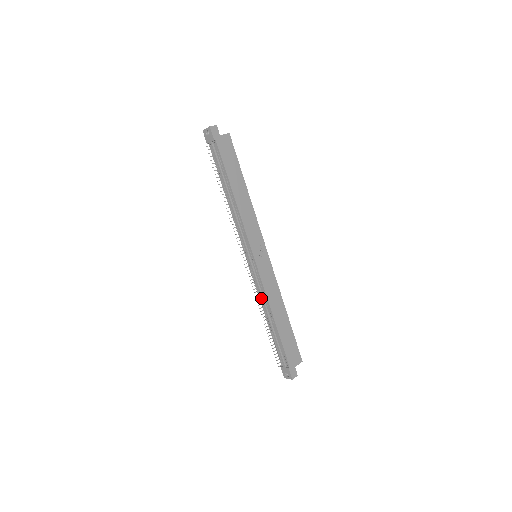
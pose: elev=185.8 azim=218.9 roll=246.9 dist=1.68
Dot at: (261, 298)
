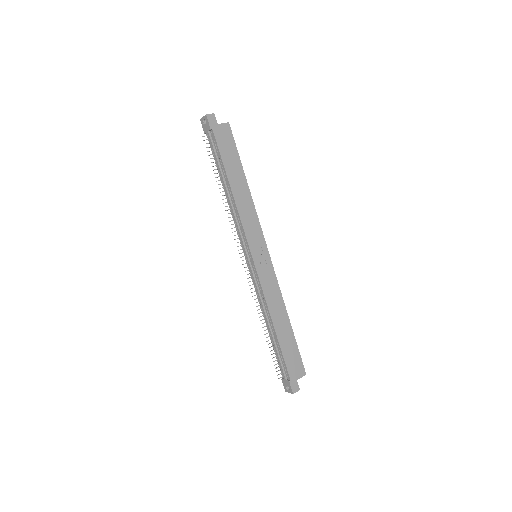
Dot at: (260, 302)
